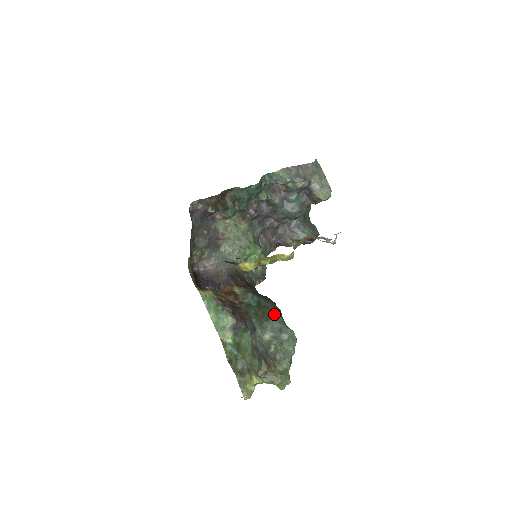
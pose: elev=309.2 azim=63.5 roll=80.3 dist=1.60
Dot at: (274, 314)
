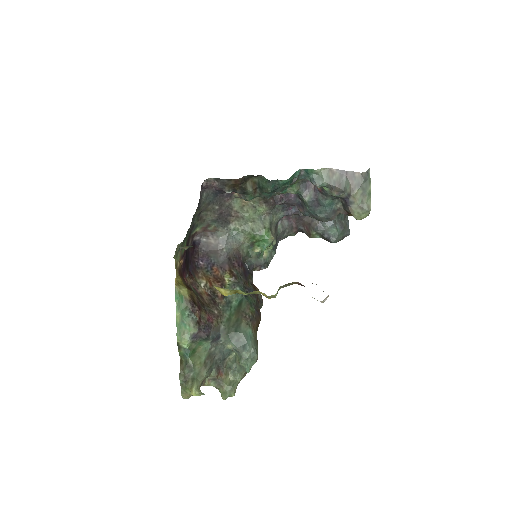
Dot at: (246, 327)
